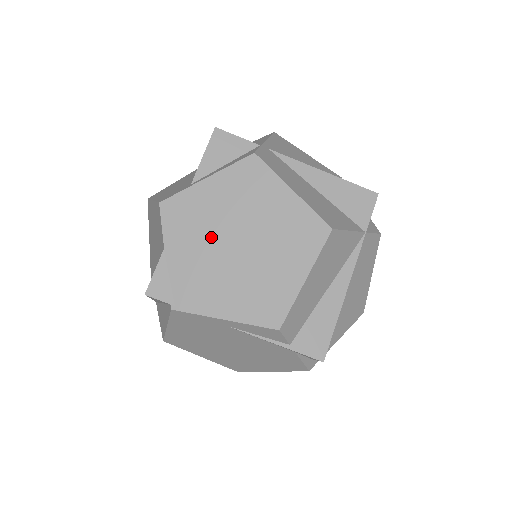
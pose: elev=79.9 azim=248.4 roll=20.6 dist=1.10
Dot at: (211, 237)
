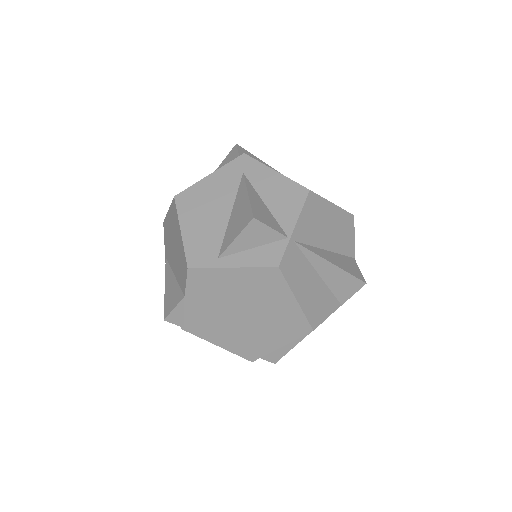
Dot at: (223, 303)
